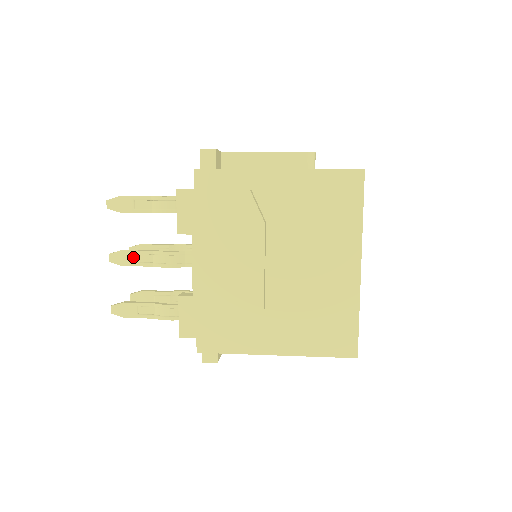
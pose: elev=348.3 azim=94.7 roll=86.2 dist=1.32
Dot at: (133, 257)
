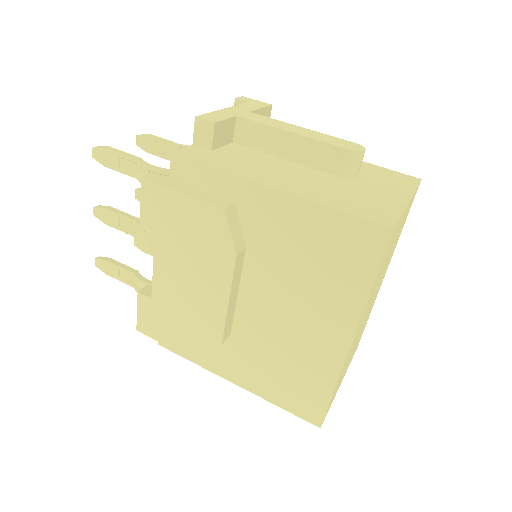
Dot at: (116, 219)
